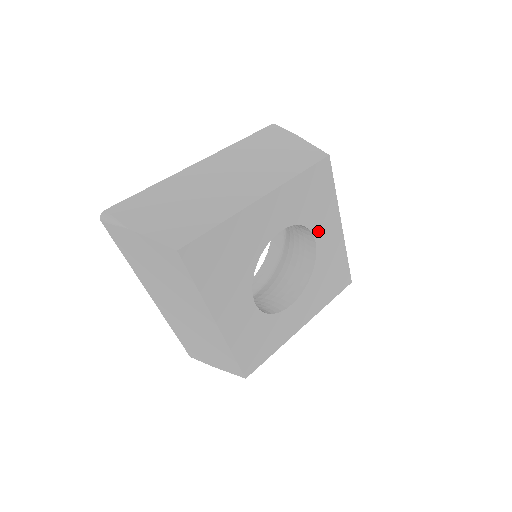
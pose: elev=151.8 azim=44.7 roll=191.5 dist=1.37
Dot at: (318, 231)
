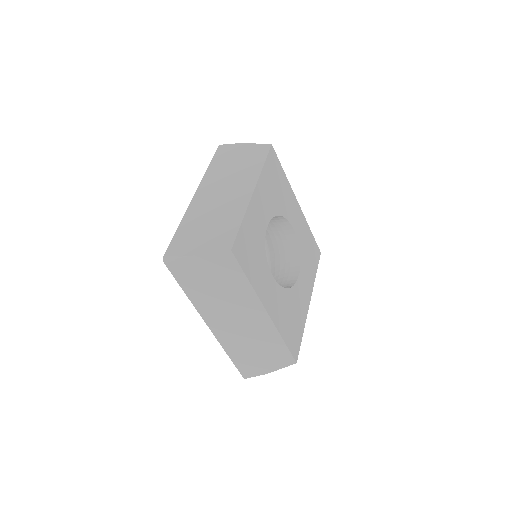
Dot at: (302, 273)
